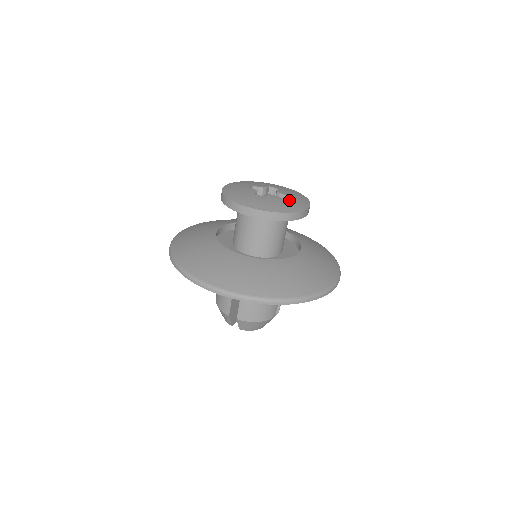
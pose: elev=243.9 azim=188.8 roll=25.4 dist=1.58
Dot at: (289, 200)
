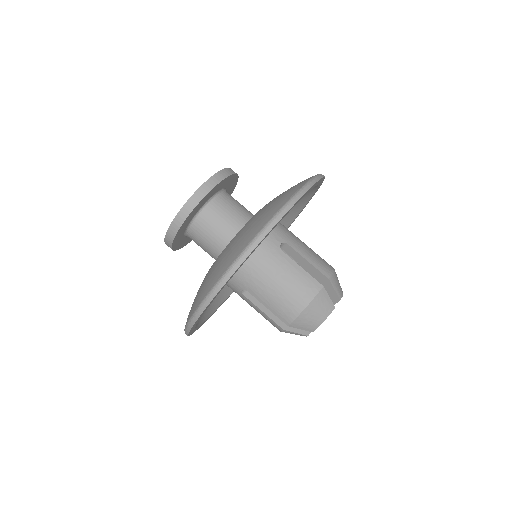
Dot at: occluded
